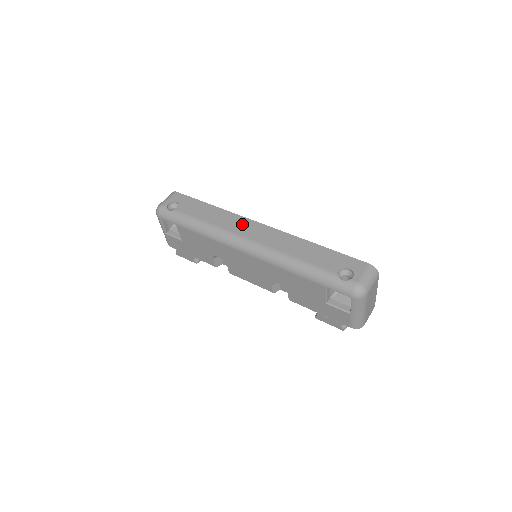
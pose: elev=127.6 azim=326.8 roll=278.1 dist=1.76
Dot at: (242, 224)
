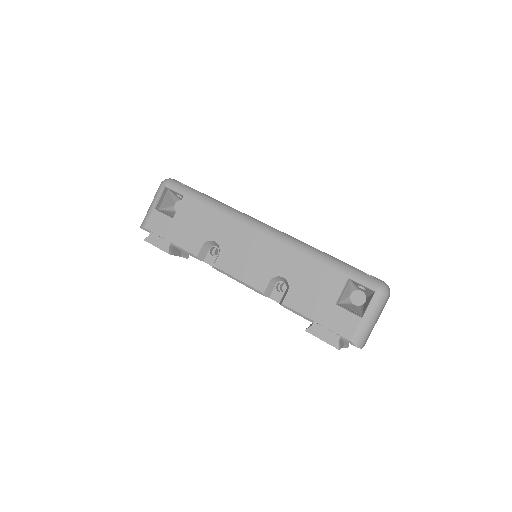
Dot at: occluded
